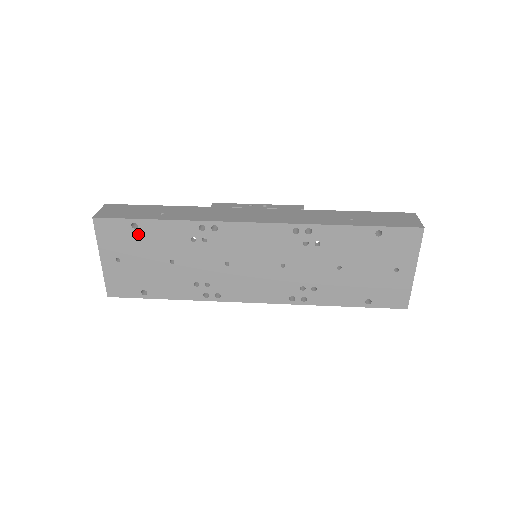
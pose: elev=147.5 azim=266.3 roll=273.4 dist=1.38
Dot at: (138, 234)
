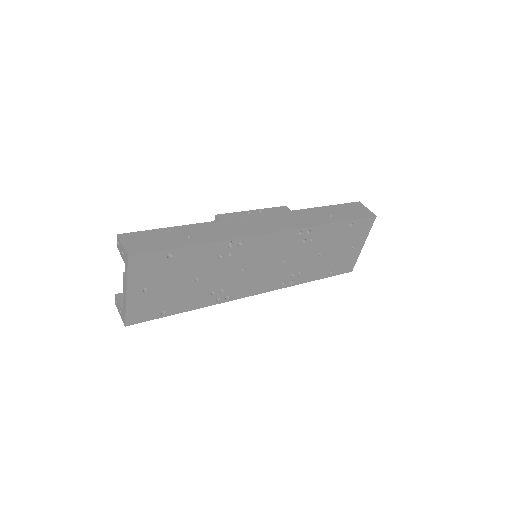
Dot at: (171, 262)
